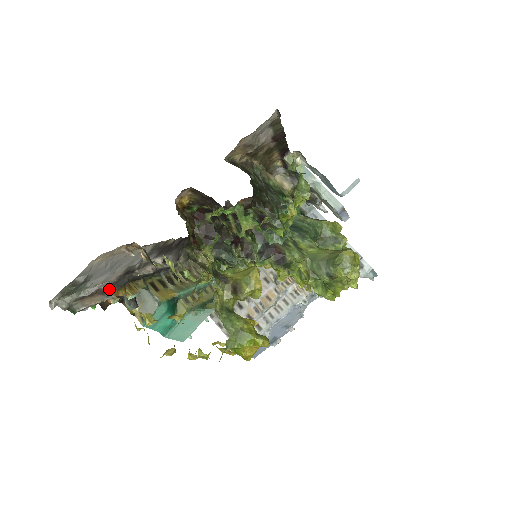
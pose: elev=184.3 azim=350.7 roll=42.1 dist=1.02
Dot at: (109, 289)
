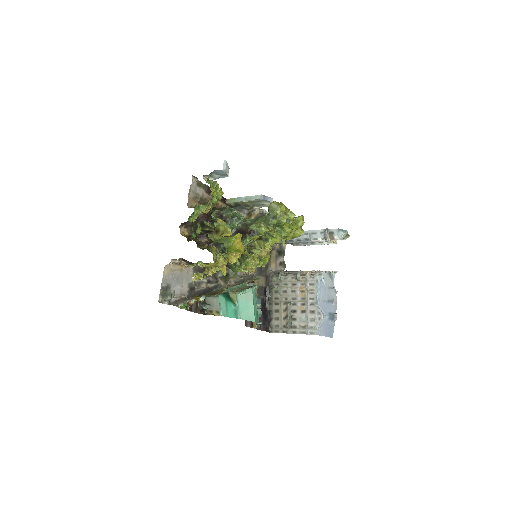
Dot at: (188, 299)
